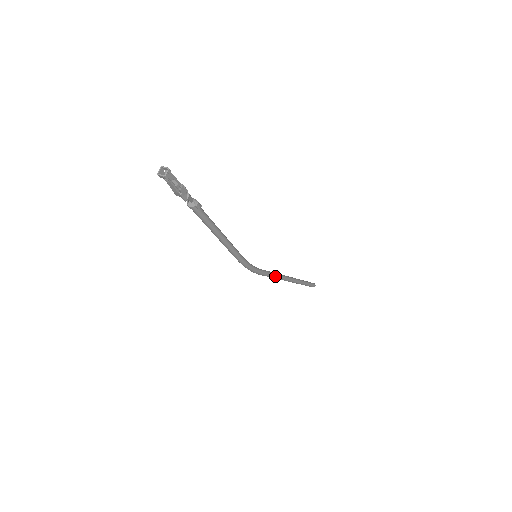
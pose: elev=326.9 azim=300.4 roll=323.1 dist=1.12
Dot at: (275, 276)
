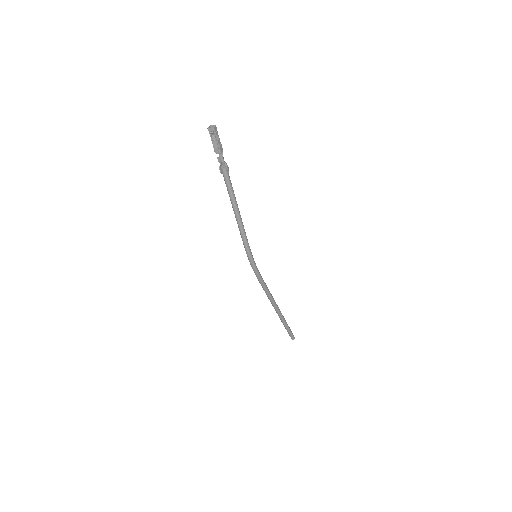
Dot at: (268, 290)
